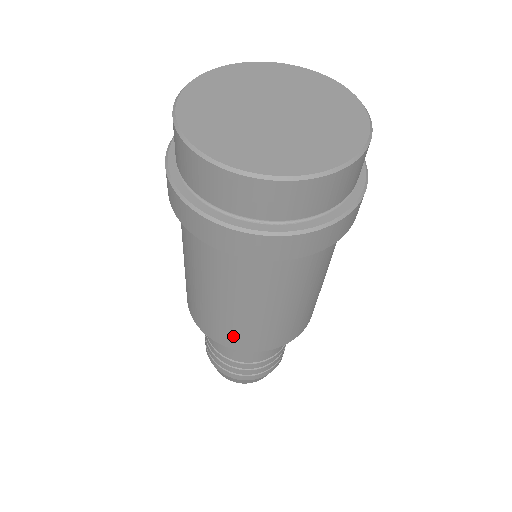
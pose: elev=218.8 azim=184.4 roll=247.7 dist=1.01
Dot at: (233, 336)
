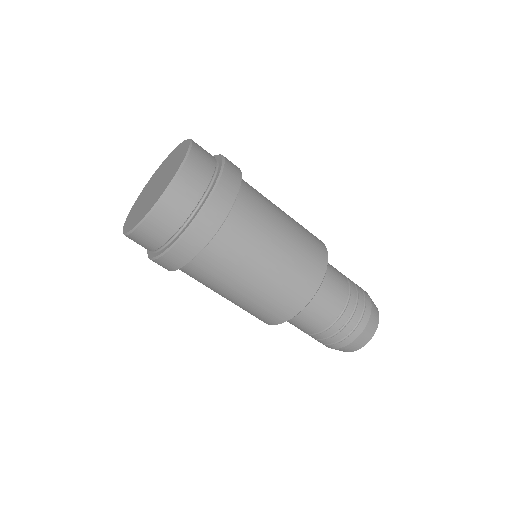
Dot at: (292, 295)
